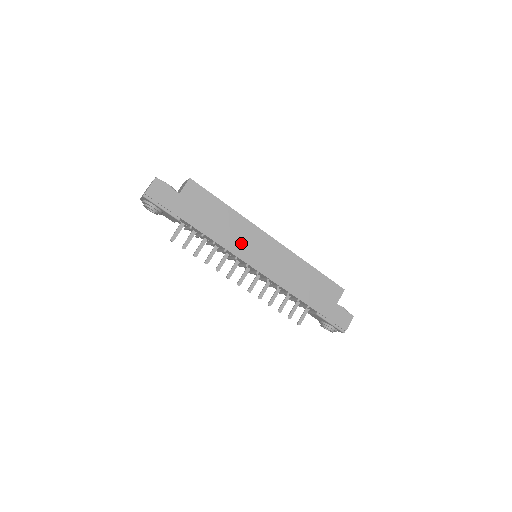
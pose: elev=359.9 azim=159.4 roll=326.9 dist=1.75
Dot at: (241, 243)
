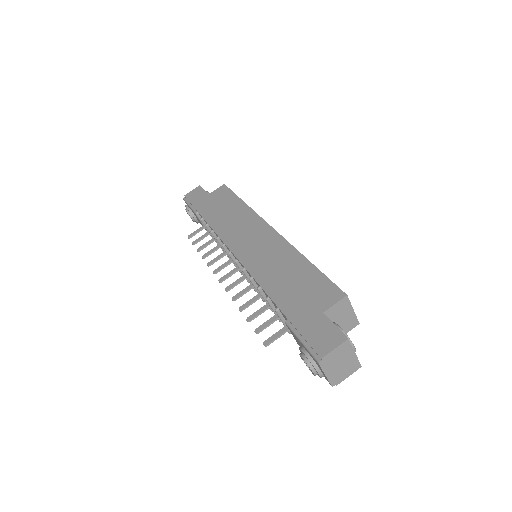
Dot at: (235, 230)
